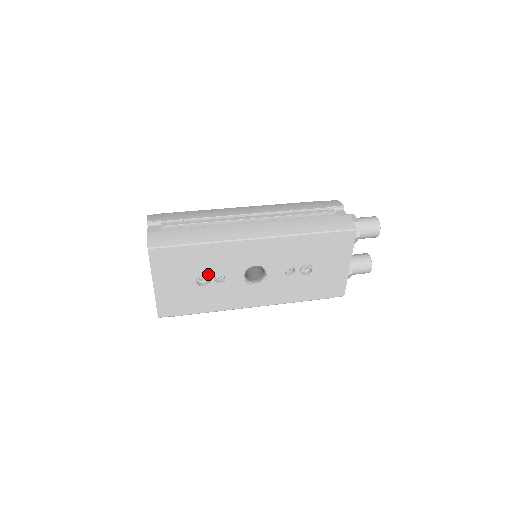
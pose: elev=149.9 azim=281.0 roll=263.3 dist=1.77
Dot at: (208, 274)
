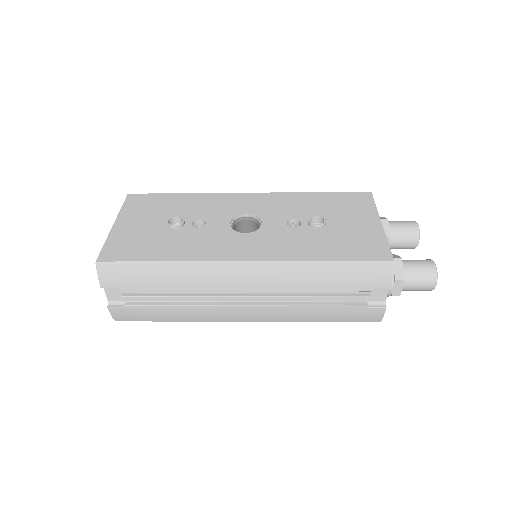
Dot at: (185, 219)
